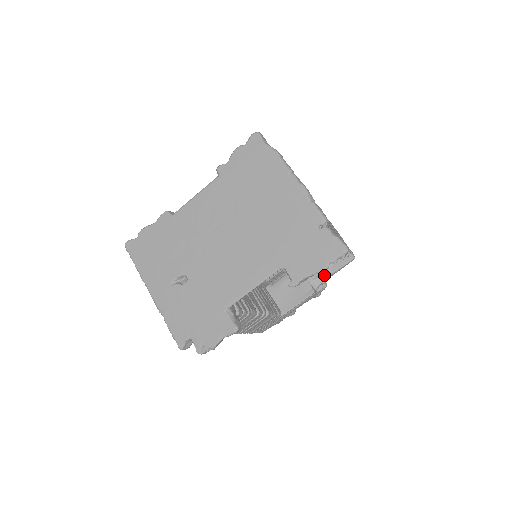
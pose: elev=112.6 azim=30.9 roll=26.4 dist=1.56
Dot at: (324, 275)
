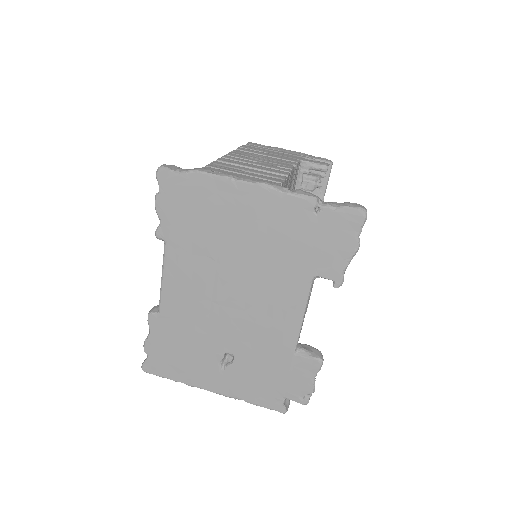
Dot at: occluded
